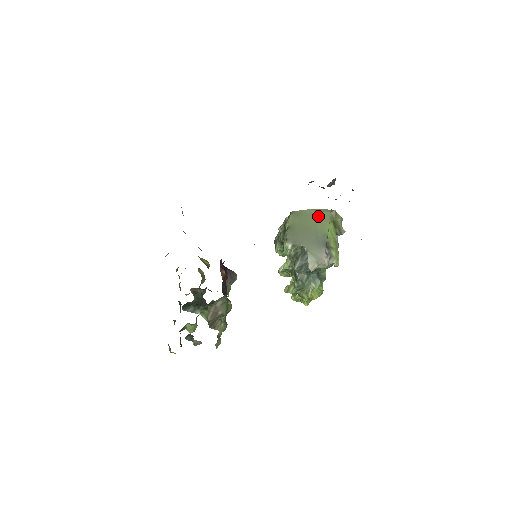
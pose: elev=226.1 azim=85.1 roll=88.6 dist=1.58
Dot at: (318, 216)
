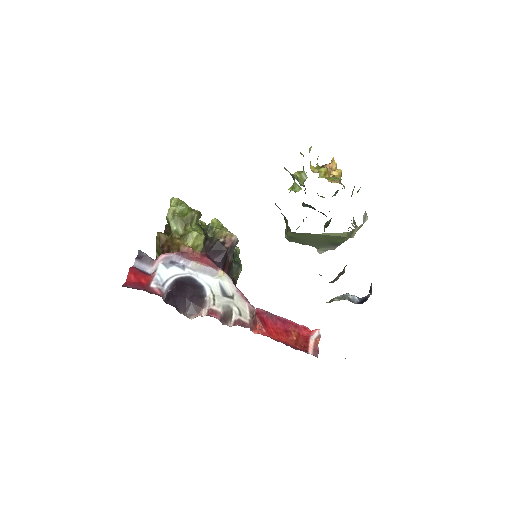
Dot at: (329, 237)
